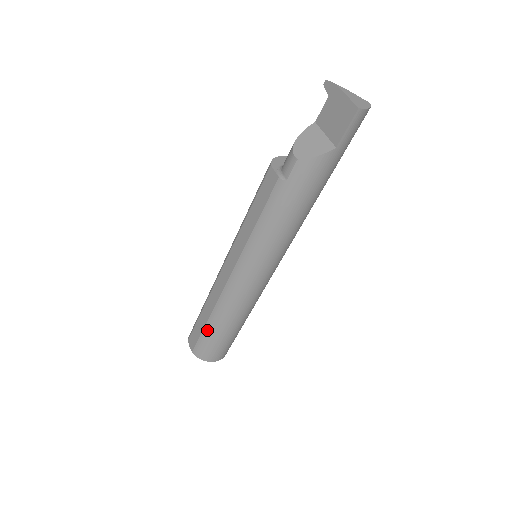
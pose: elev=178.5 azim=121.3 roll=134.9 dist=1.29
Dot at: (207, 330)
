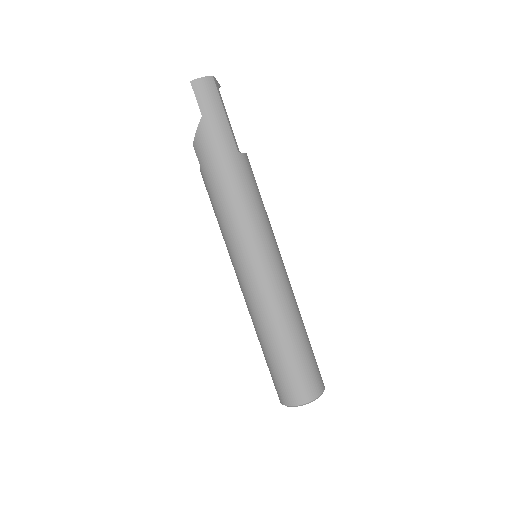
Dot at: (266, 360)
